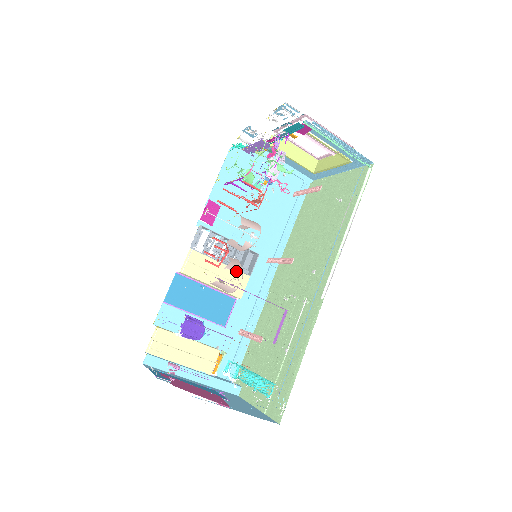
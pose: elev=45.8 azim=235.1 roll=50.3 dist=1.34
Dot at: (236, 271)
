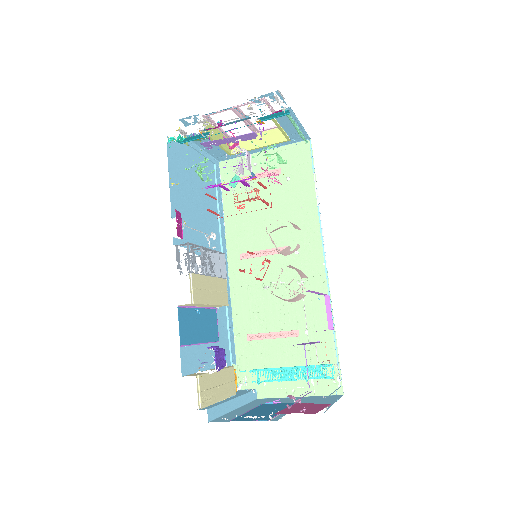
Dot at: (305, 277)
